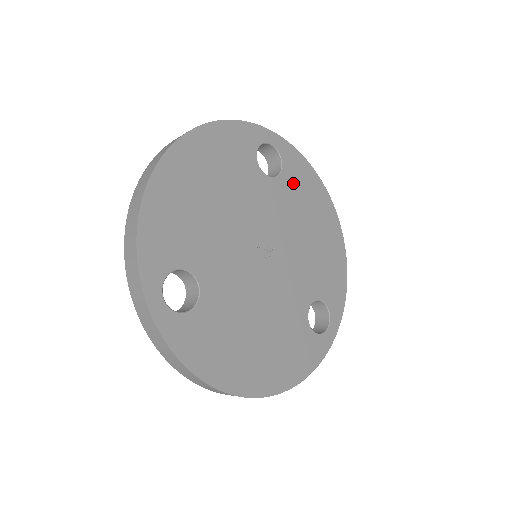
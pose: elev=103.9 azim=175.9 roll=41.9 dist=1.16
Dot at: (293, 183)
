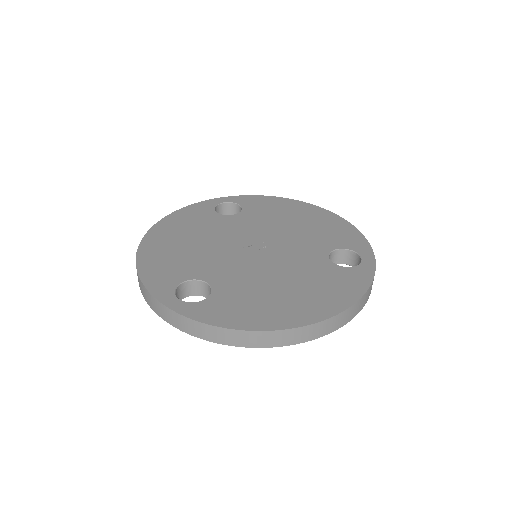
Dot at: (257, 209)
